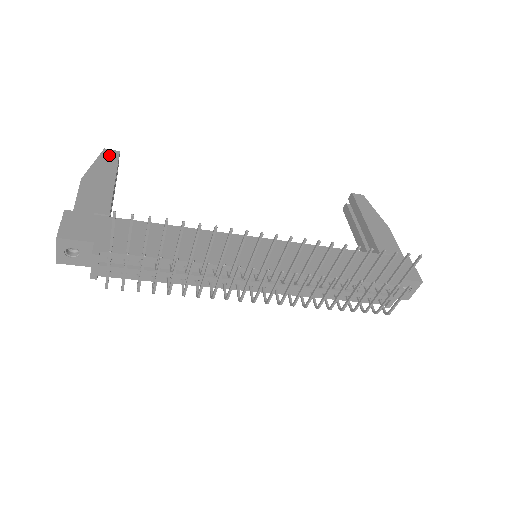
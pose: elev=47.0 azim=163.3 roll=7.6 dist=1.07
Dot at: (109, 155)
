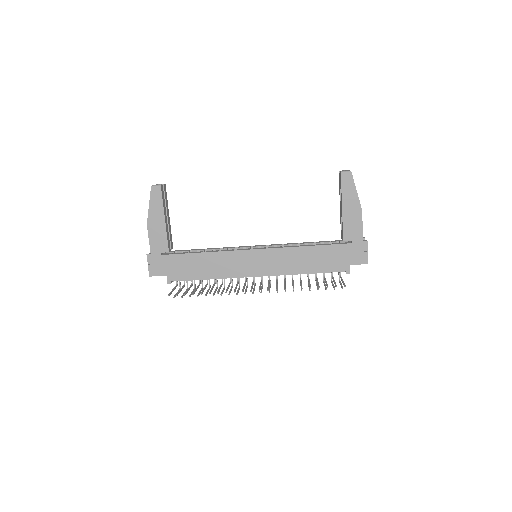
Dot at: (155, 194)
